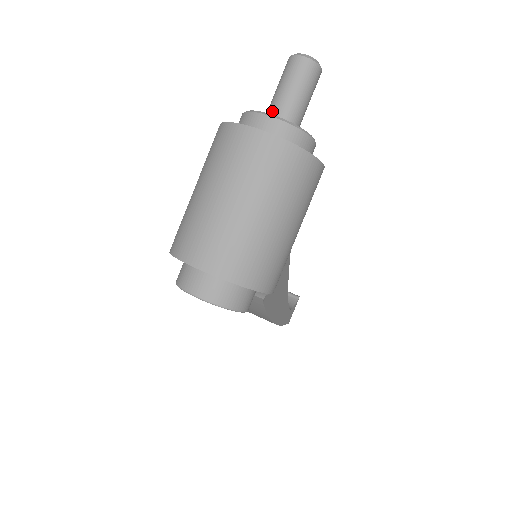
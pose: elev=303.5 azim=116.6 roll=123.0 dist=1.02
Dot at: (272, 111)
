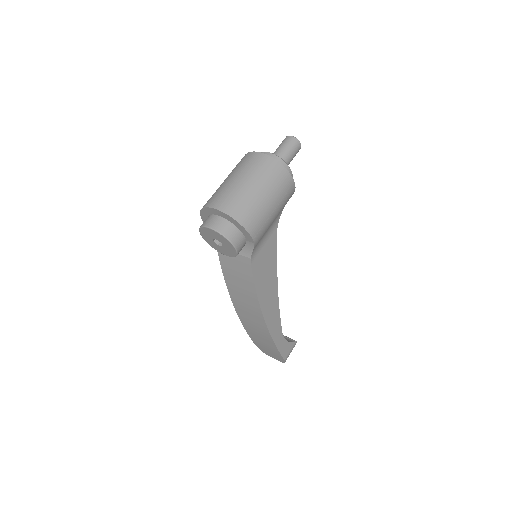
Dot at: occluded
